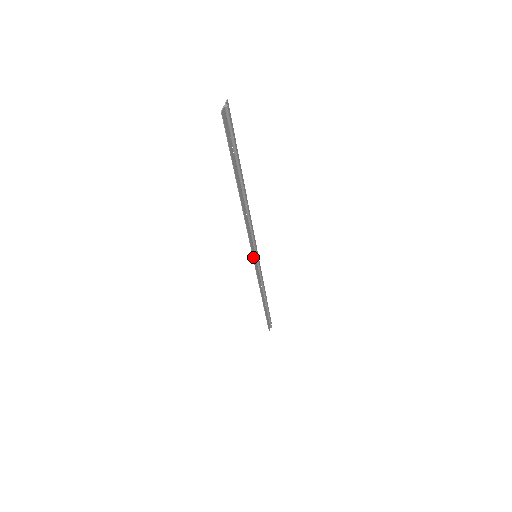
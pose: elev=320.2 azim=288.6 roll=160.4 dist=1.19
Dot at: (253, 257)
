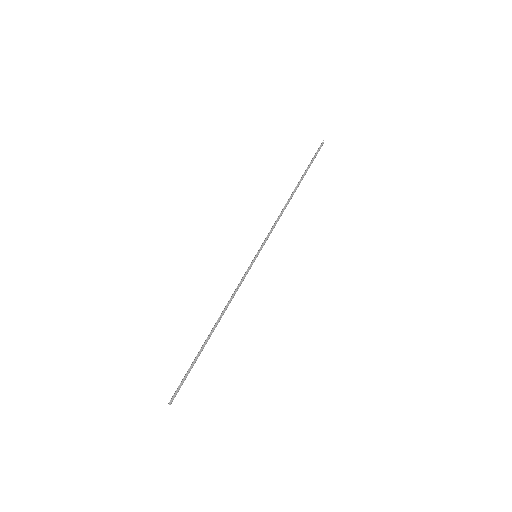
Dot at: occluded
